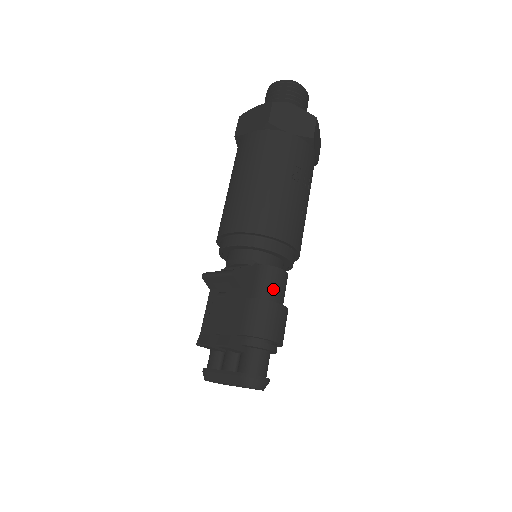
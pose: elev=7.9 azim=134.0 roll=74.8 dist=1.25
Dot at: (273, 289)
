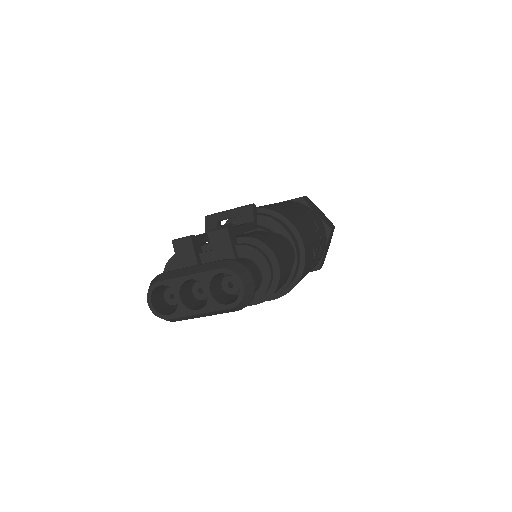
Dot at: occluded
